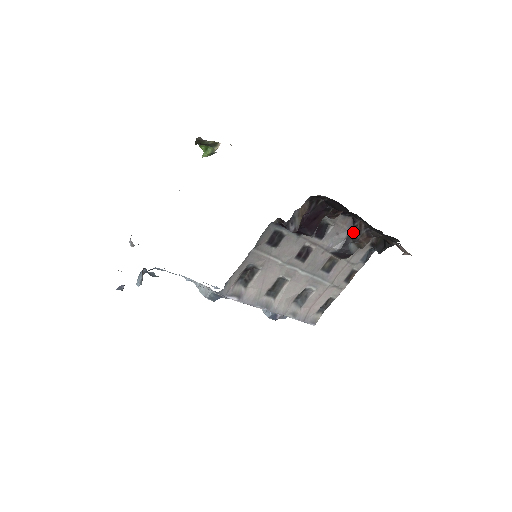
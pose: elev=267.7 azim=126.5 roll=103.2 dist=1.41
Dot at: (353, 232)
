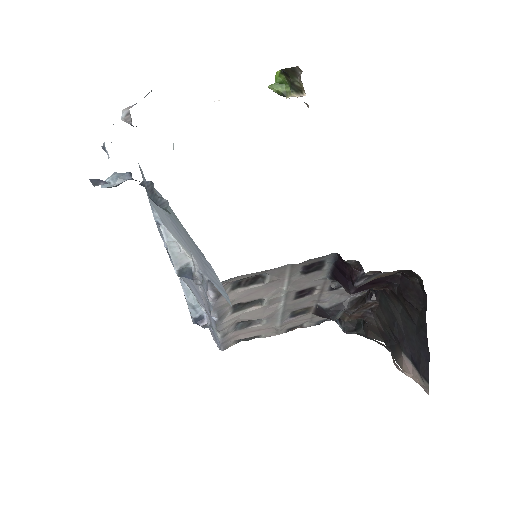
Dot at: (355, 303)
